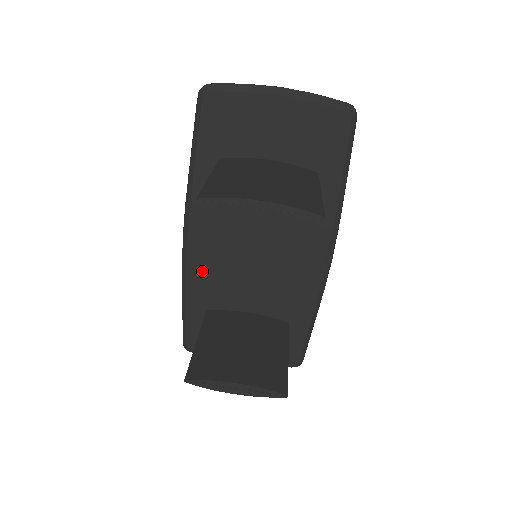
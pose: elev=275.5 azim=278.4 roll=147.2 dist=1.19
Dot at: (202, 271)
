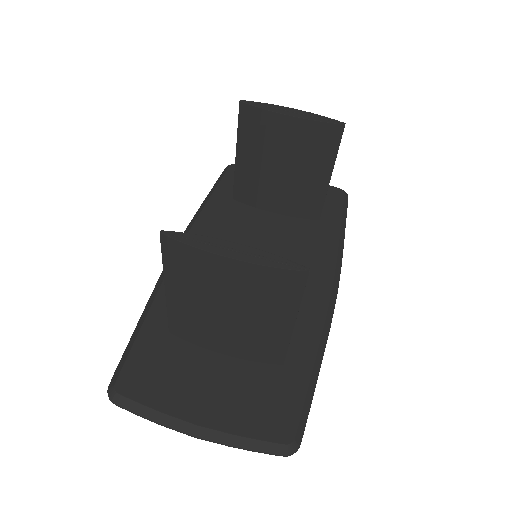
Dot at: occluded
